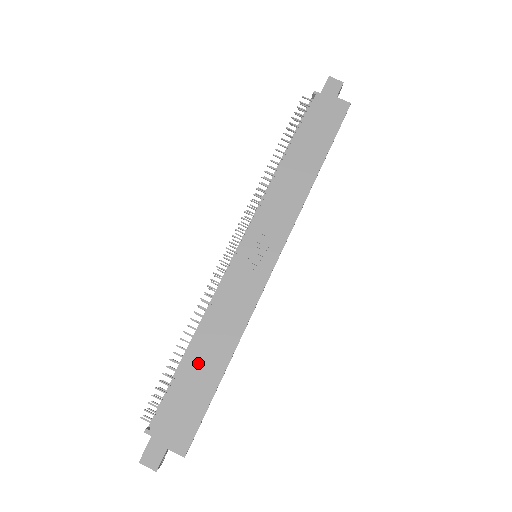
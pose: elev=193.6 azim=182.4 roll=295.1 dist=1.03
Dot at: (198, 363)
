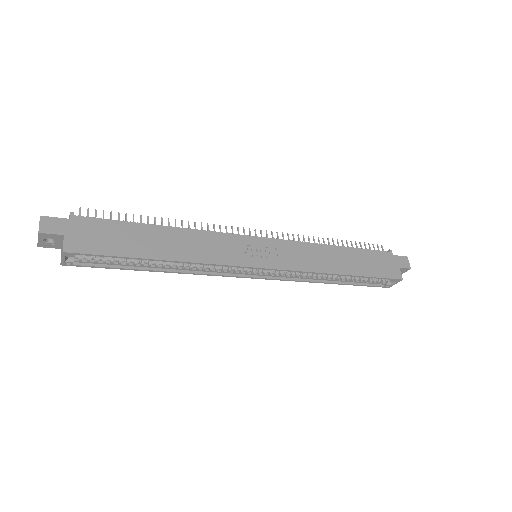
Dot at: (151, 236)
